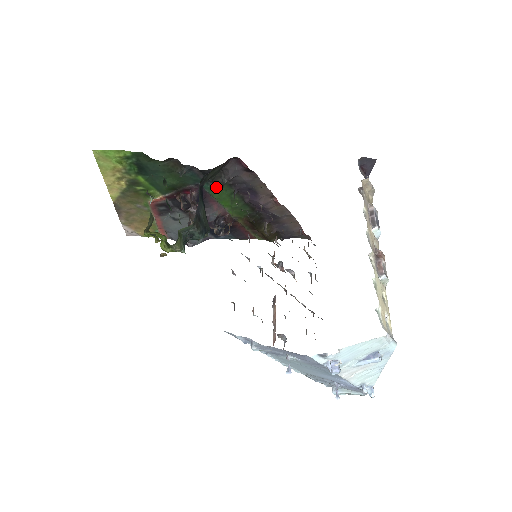
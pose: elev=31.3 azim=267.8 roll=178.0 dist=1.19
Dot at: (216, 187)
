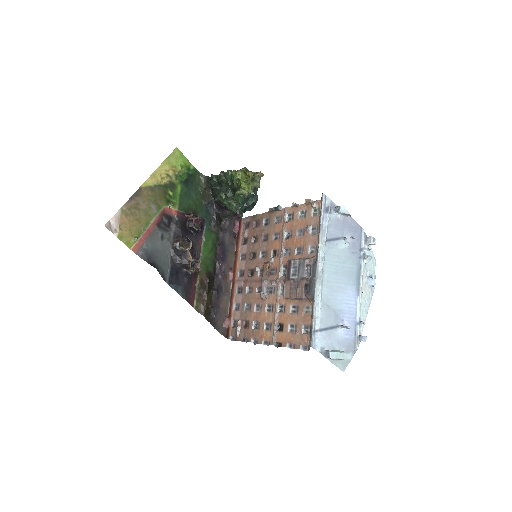
Dot at: (211, 232)
